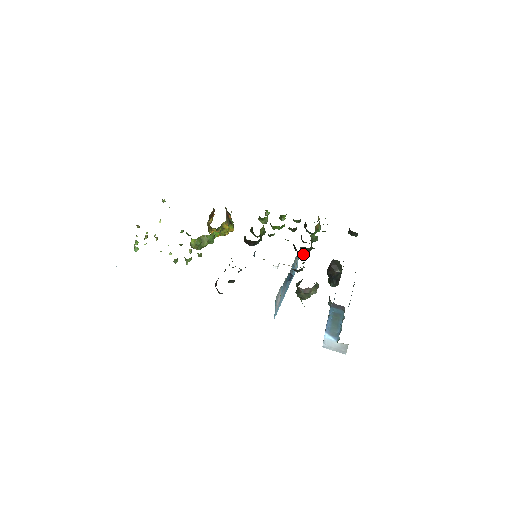
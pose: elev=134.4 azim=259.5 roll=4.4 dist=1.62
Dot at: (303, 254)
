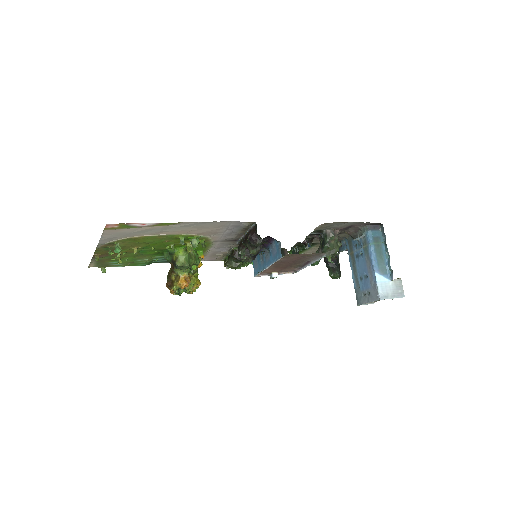
Dot at: occluded
